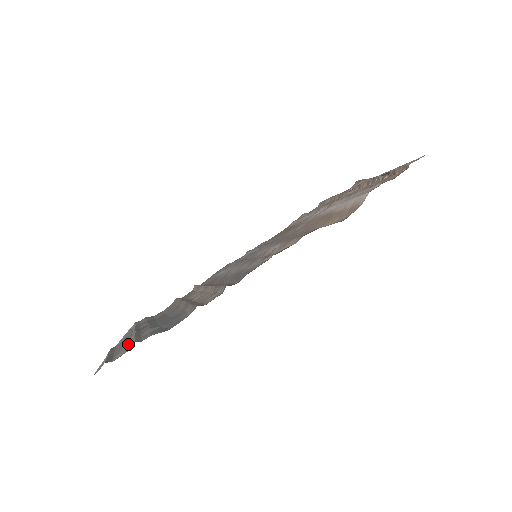
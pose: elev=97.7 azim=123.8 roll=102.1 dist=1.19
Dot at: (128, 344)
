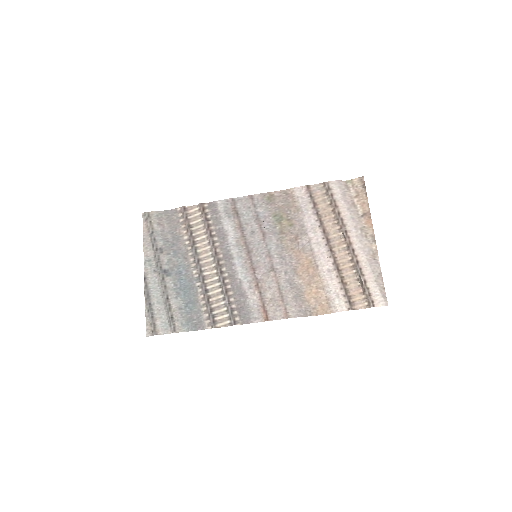
Dot at: (162, 306)
